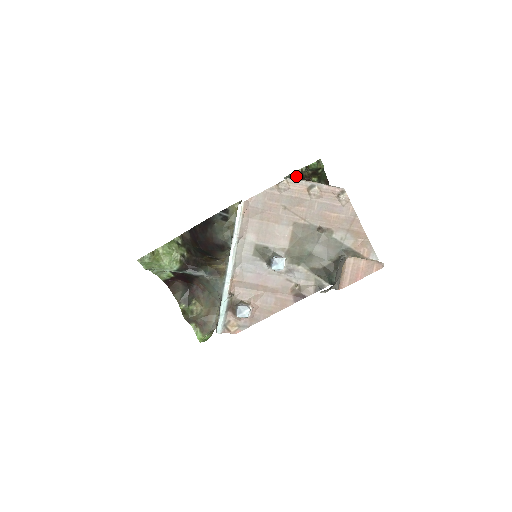
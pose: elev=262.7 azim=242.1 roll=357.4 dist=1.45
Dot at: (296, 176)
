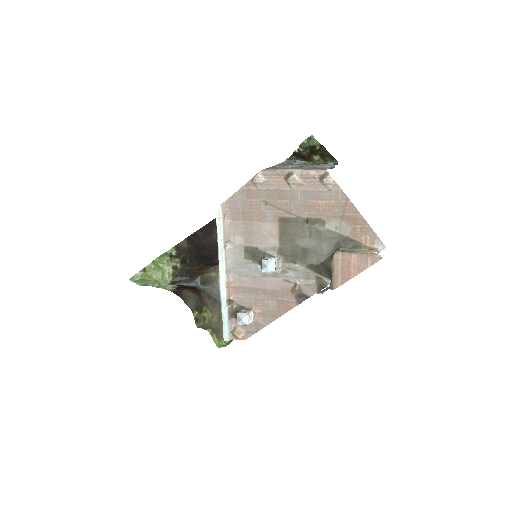
Dot at: (297, 157)
